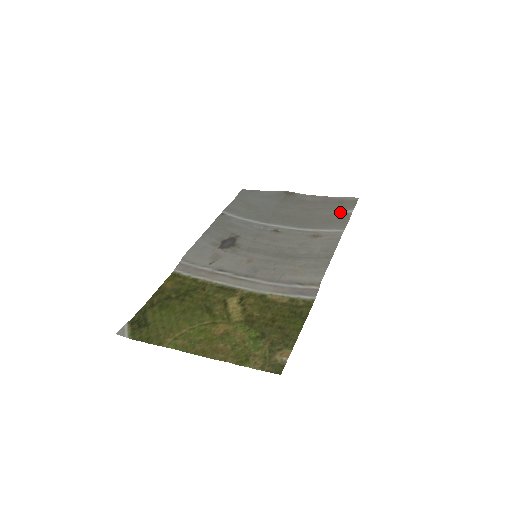
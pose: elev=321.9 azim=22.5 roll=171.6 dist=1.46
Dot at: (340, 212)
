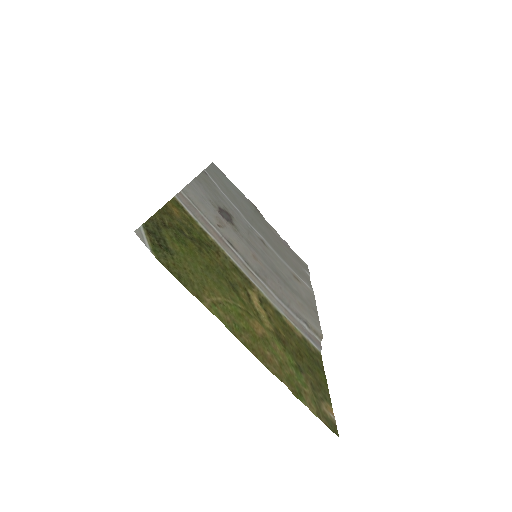
Dot at: (303, 268)
